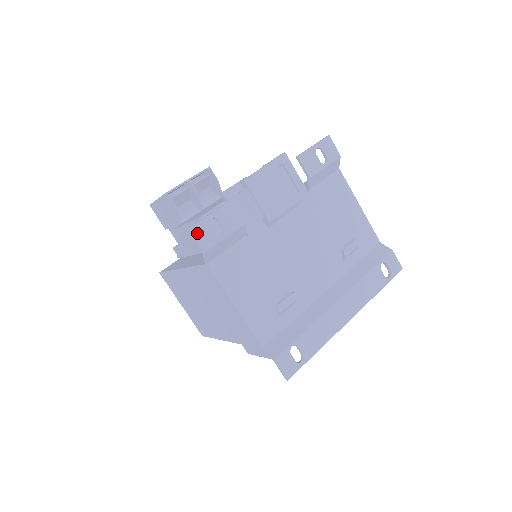
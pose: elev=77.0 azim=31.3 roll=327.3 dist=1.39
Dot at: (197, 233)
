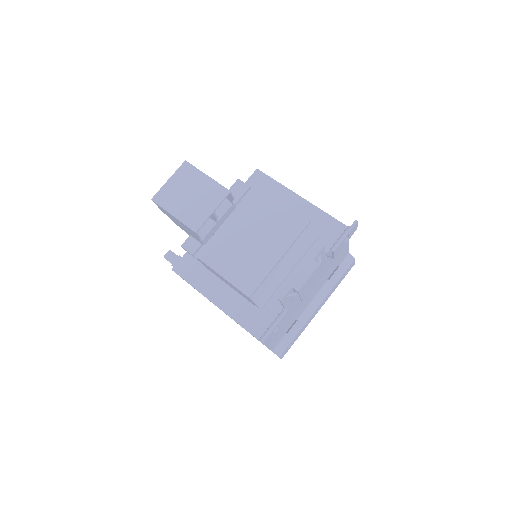
Dot at: (265, 342)
